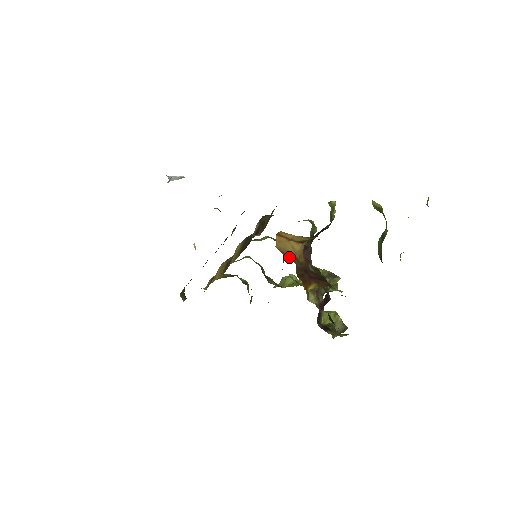
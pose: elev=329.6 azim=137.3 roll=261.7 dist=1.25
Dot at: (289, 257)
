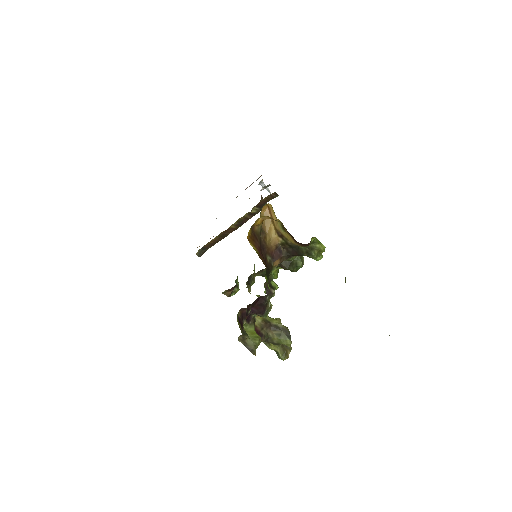
Dot at: (262, 228)
